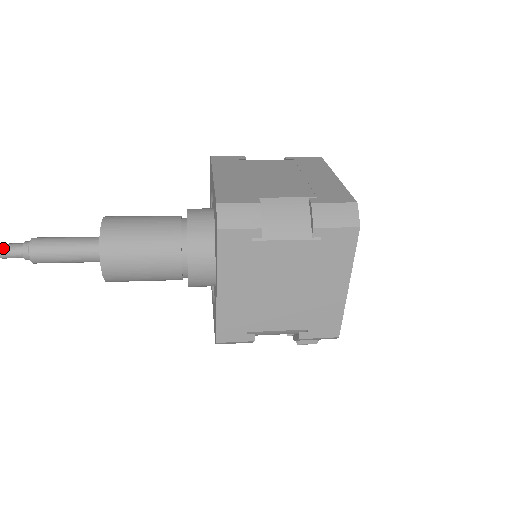
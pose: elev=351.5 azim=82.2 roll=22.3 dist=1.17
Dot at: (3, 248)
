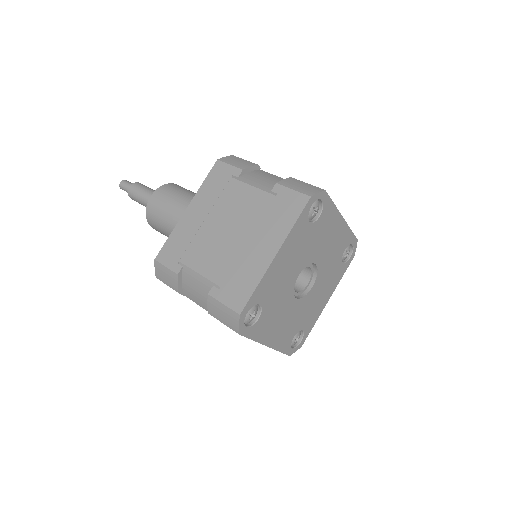
Dot at: (121, 186)
